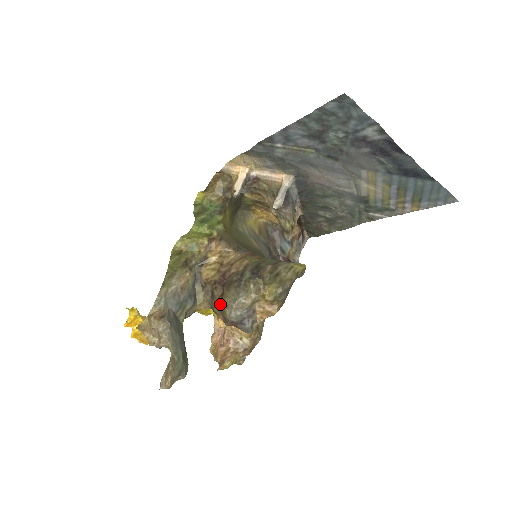
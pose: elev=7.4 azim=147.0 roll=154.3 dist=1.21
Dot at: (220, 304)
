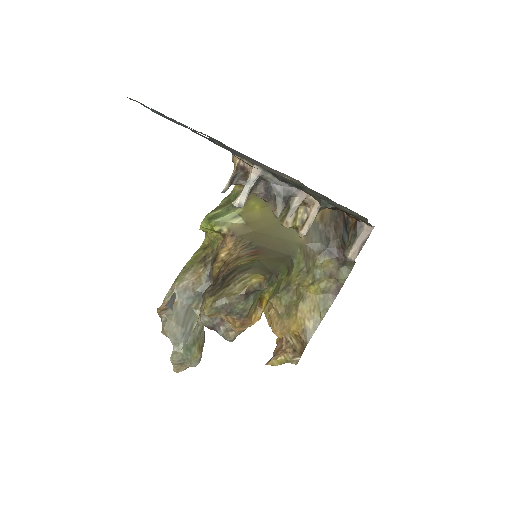
Dot at: occluded
